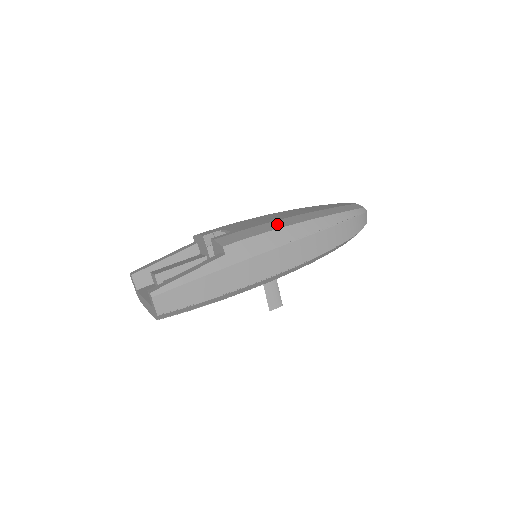
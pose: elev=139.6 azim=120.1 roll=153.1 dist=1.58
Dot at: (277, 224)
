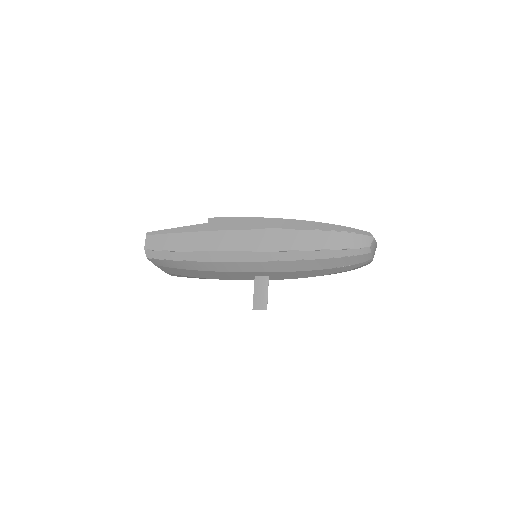
Dot at: occluded
